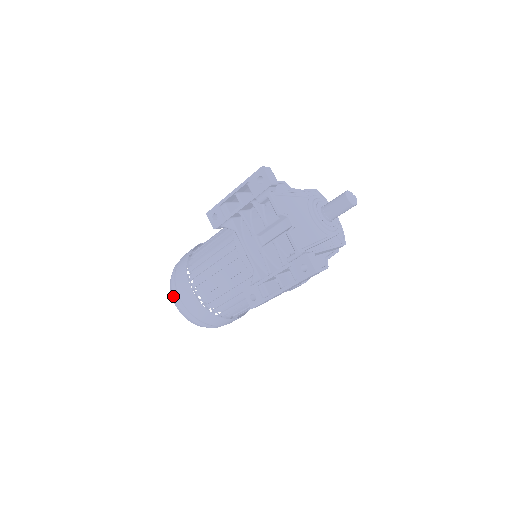
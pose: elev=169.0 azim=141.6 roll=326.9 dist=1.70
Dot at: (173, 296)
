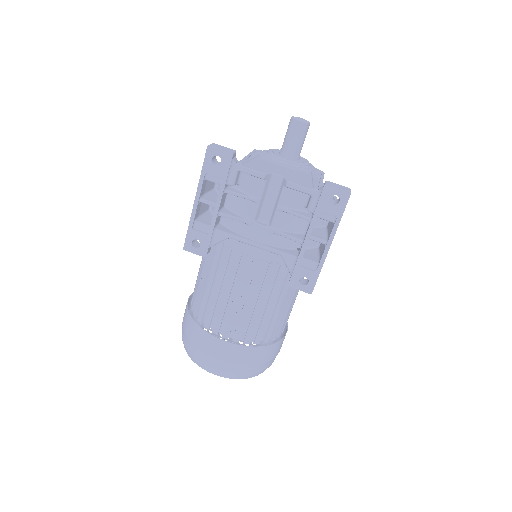
Dot at: (211, 369)
